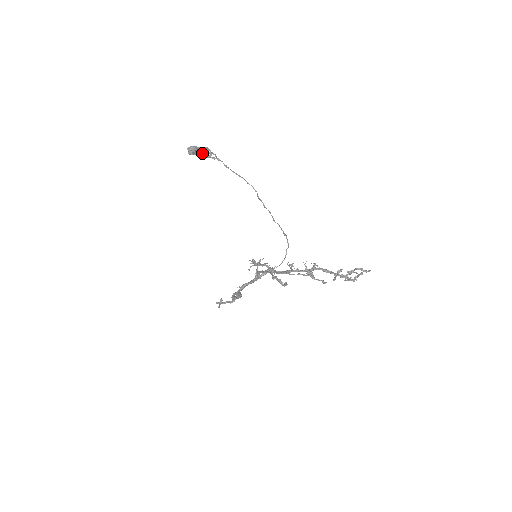
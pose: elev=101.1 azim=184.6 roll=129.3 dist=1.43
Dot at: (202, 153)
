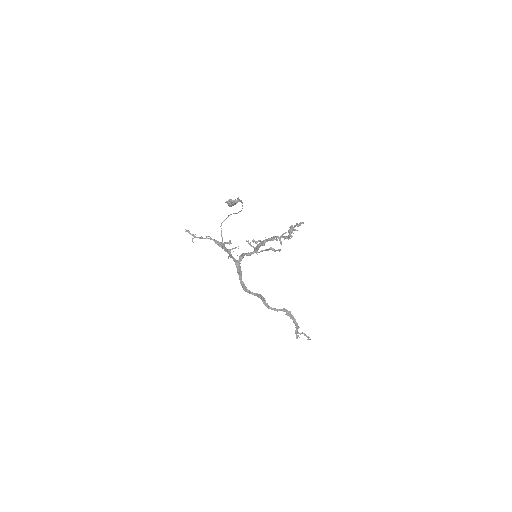
Dot at: (236, 203)
